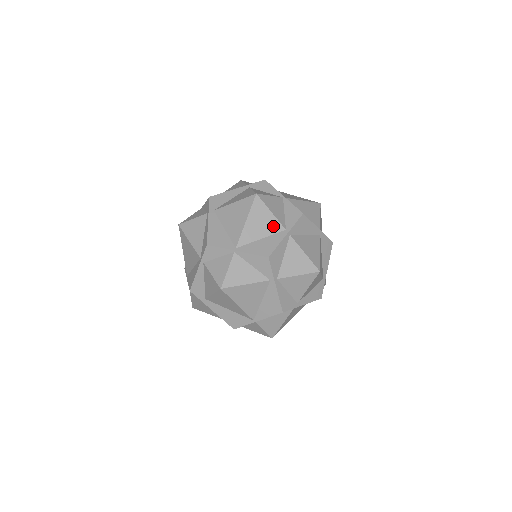
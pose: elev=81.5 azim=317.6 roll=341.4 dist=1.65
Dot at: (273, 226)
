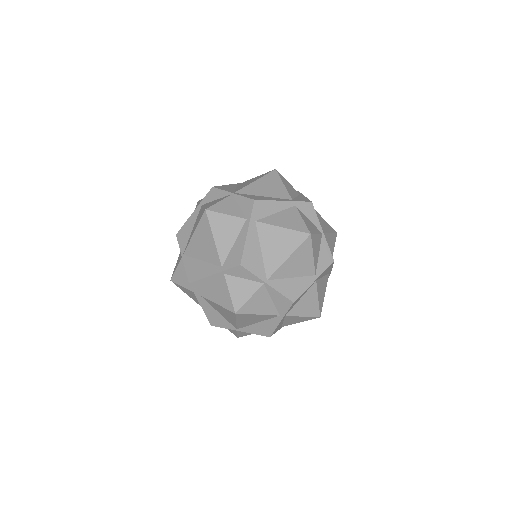
Dot at: (308, 269)
